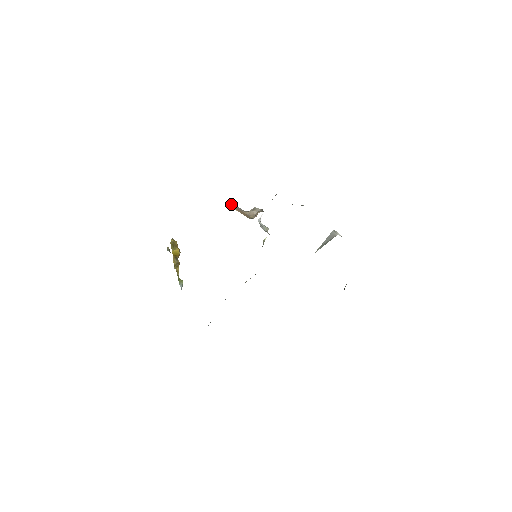
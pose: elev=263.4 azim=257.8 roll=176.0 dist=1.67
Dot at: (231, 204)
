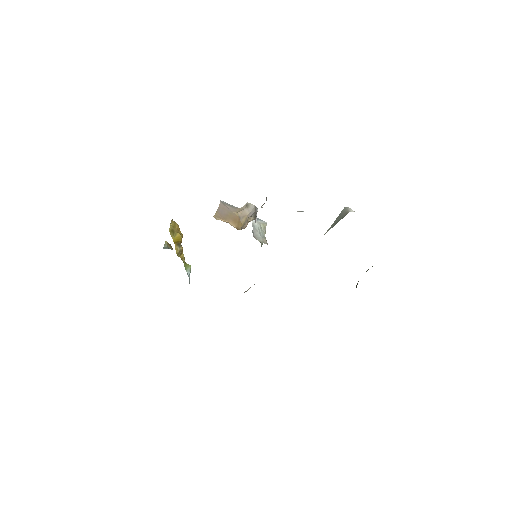
Dot at: (217, 211)
